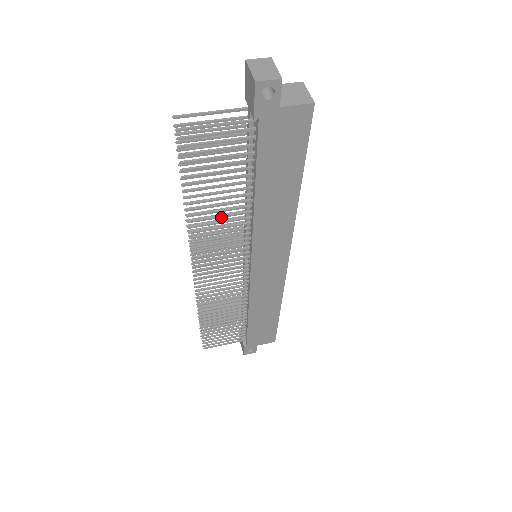
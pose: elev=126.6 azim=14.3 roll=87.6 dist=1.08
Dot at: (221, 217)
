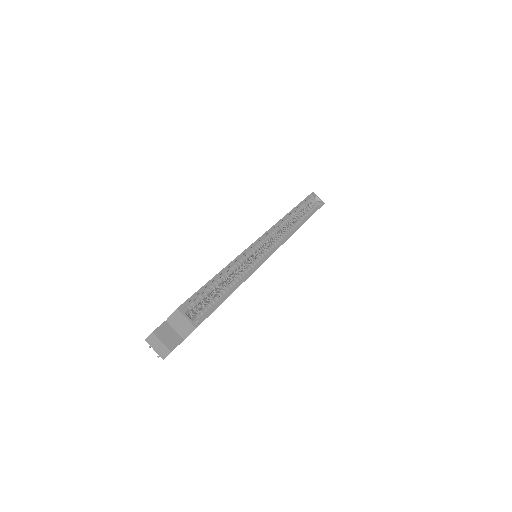
Dot at: occluded
